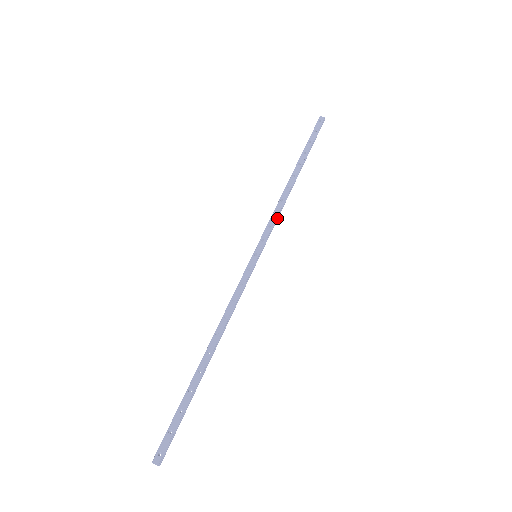
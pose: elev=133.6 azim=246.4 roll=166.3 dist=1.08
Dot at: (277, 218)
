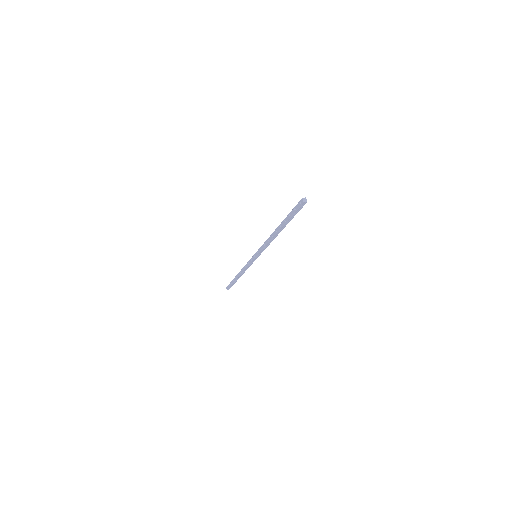
Dot at: (266, 247)
